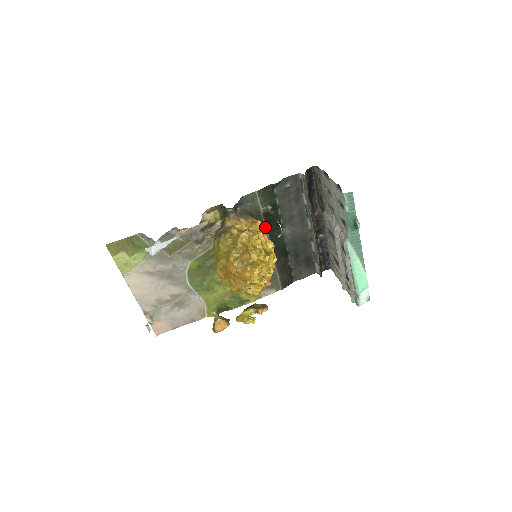
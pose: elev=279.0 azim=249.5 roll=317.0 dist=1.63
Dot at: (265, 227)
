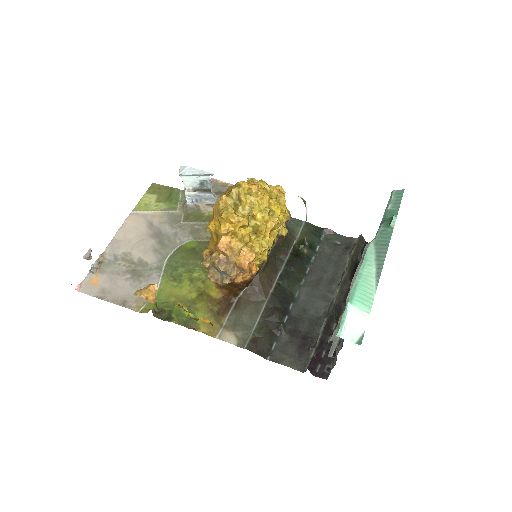
Dot at: (287, 257)
